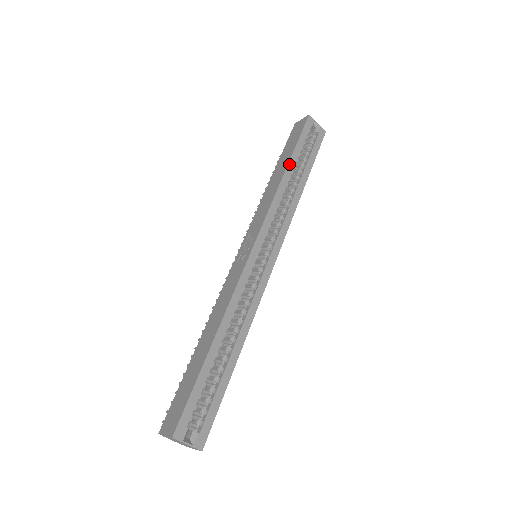
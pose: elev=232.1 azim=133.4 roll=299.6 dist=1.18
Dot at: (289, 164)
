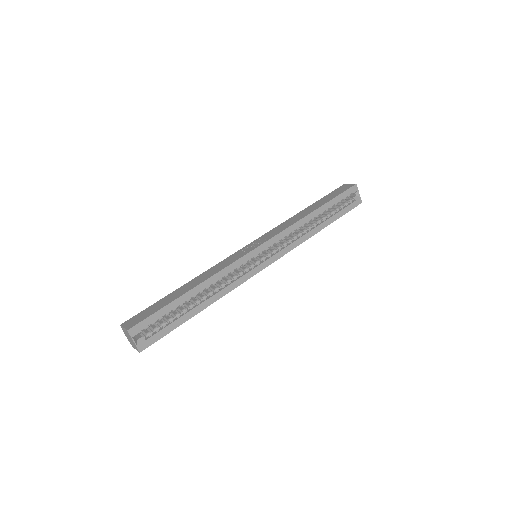
Dot at: (319, 209)
